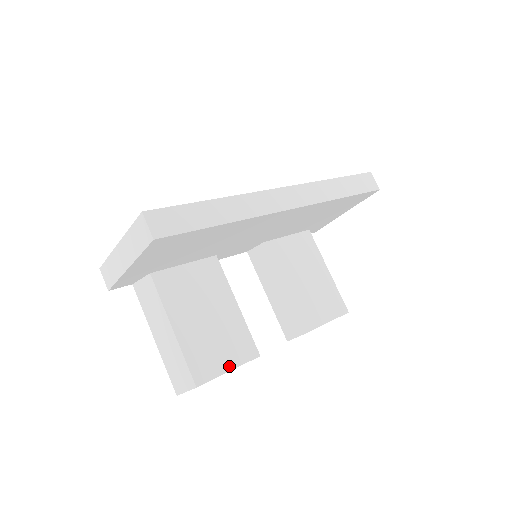
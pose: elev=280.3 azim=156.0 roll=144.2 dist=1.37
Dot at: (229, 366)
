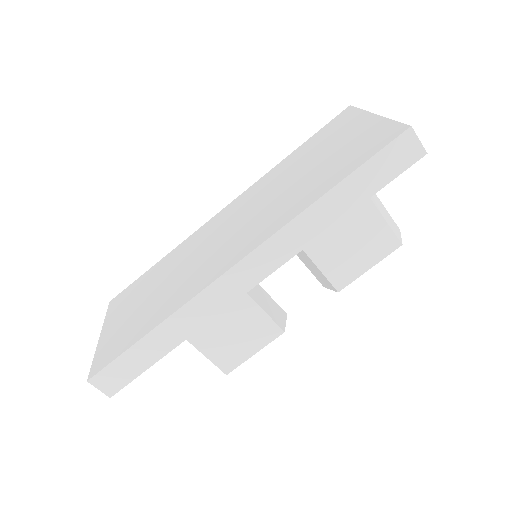
Dot at: (253, 351)
